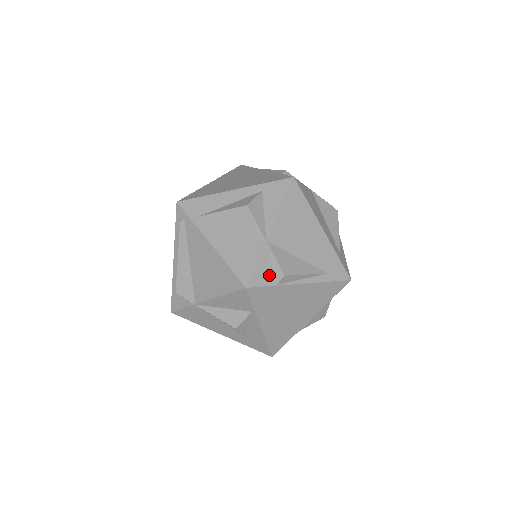
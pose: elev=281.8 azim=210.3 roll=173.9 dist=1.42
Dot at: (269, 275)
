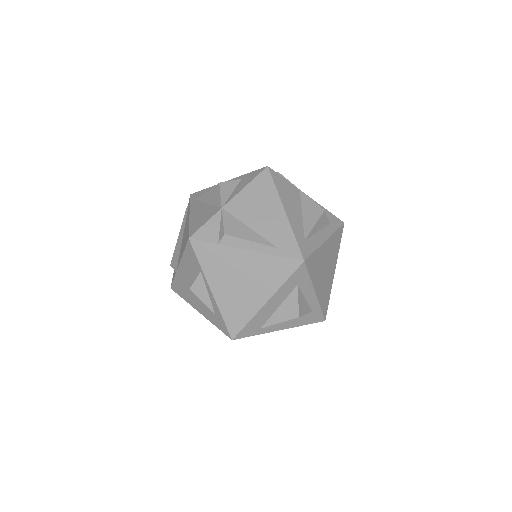
Dot at: (214, 234)
